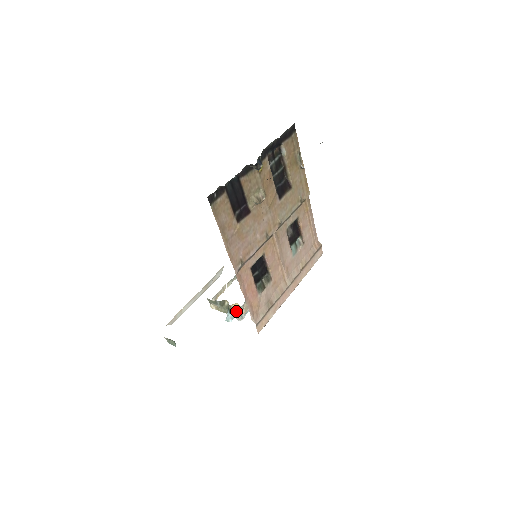
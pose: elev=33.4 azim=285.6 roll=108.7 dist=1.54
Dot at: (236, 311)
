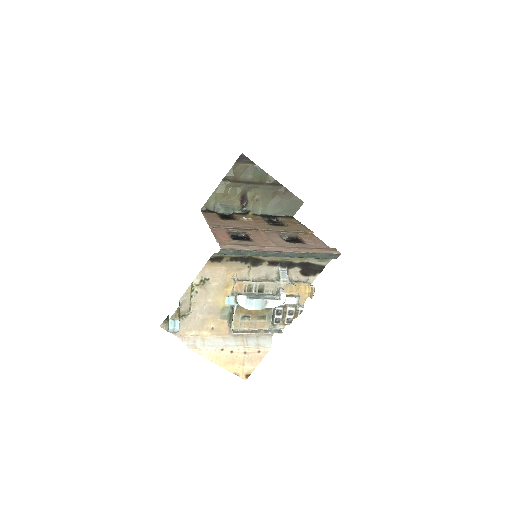
Dot at: (234, 290)
